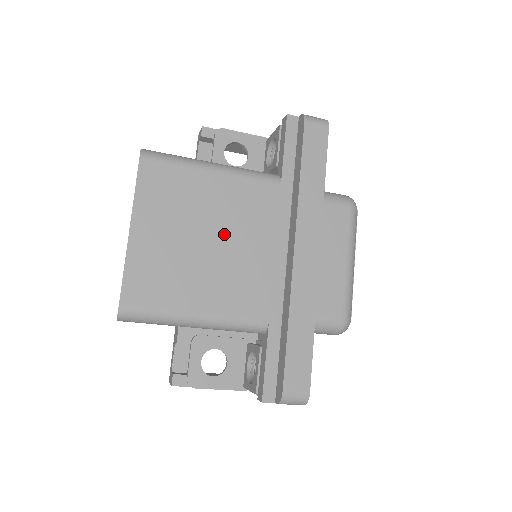
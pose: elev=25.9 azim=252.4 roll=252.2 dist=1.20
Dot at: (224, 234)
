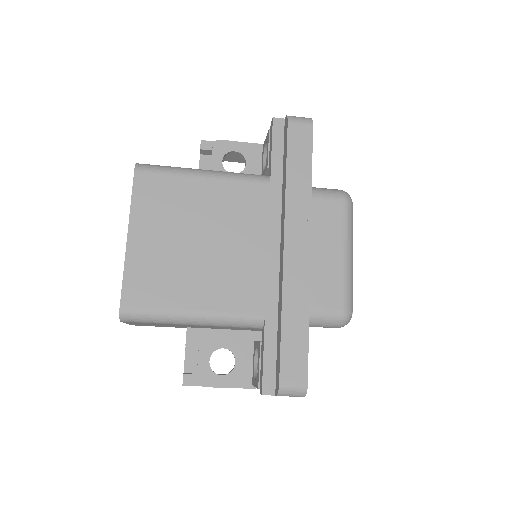
Dot at: (216, 235)
